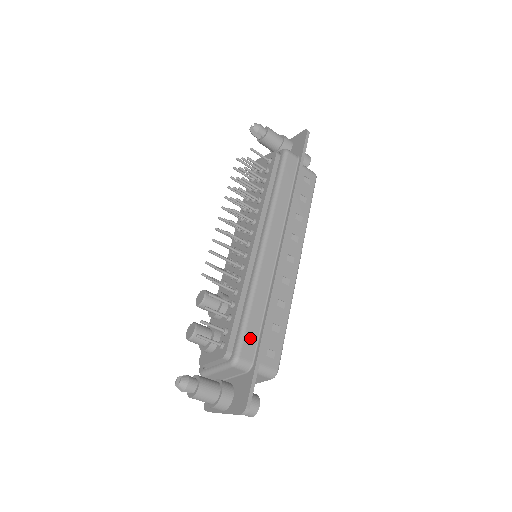
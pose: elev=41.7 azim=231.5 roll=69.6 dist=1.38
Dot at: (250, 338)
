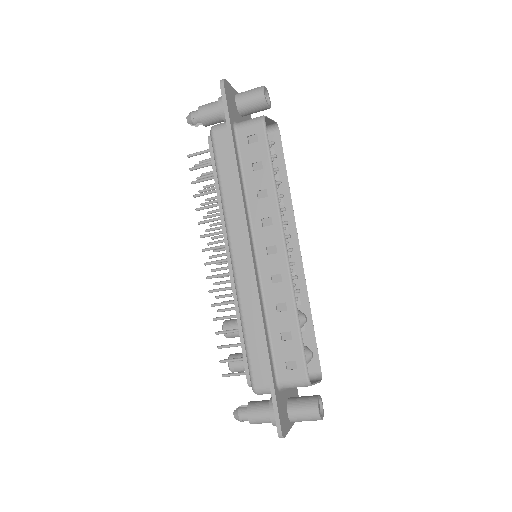
Dot at: (257, 364)
